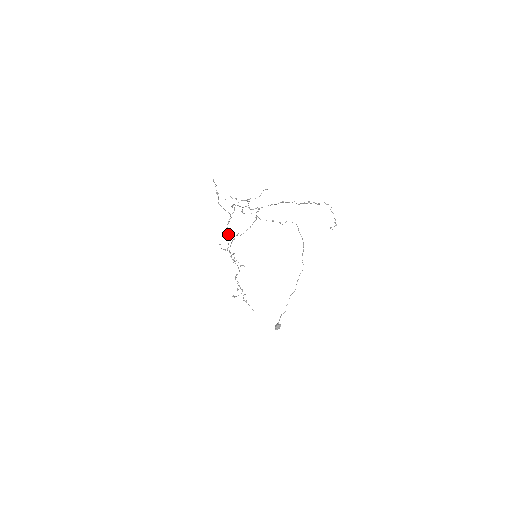
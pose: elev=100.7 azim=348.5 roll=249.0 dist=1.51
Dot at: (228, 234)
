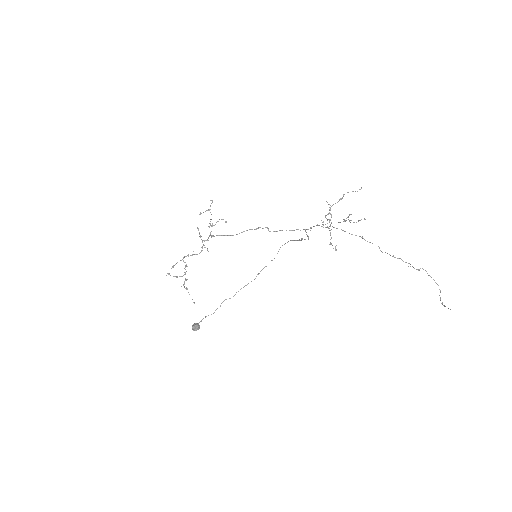
Dot at: occluded
